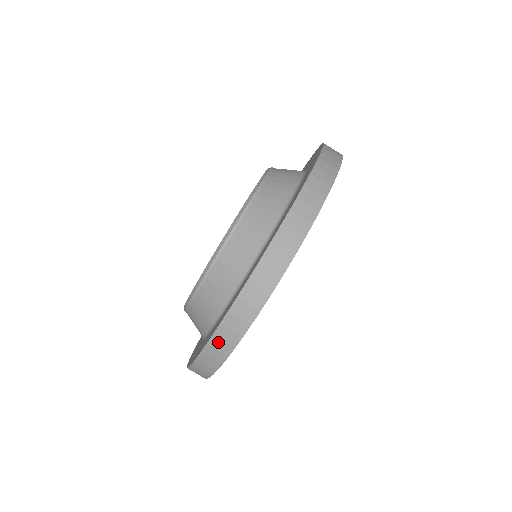
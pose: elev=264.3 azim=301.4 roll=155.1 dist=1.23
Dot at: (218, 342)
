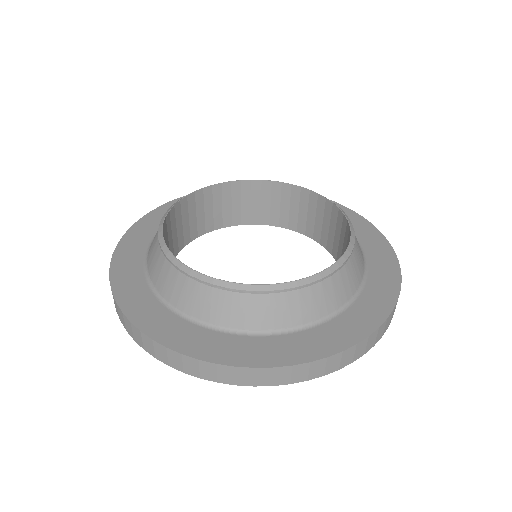
Dot at: (336, 360)
